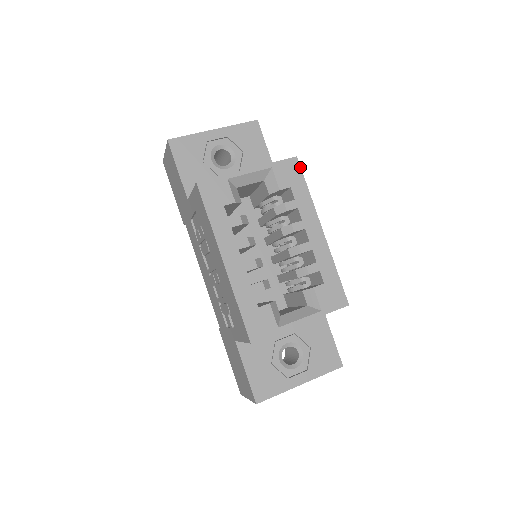
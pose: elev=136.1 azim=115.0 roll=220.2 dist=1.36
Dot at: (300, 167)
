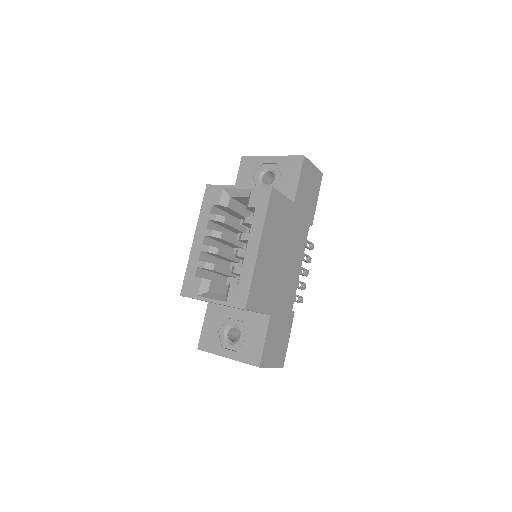
Dot at: (270, 195)
